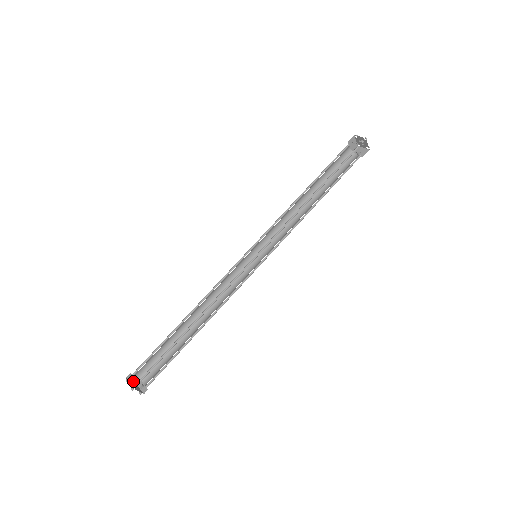
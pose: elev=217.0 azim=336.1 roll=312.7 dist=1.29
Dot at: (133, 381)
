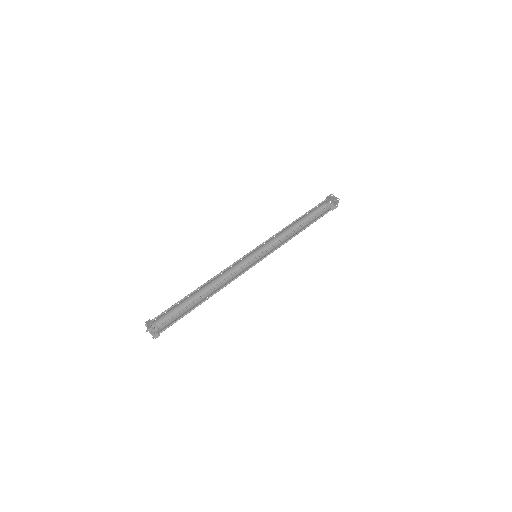
Dot at: (147, 327)
